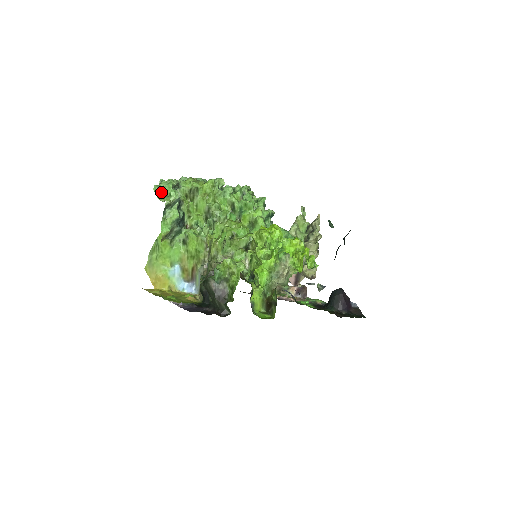
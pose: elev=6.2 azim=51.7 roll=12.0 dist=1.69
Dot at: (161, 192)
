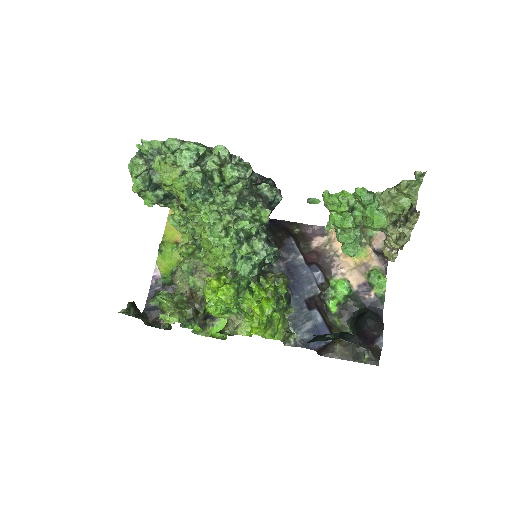
Dot at: occluded
